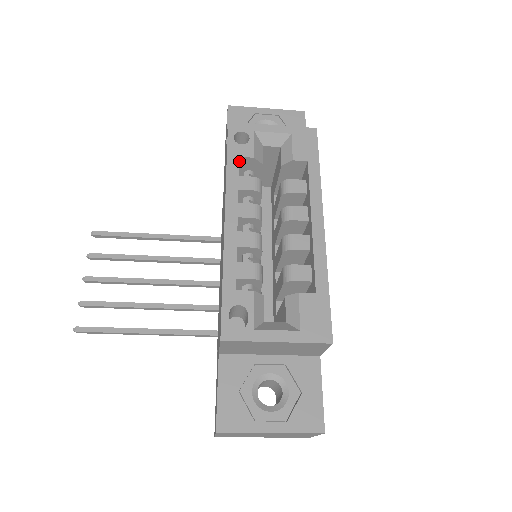
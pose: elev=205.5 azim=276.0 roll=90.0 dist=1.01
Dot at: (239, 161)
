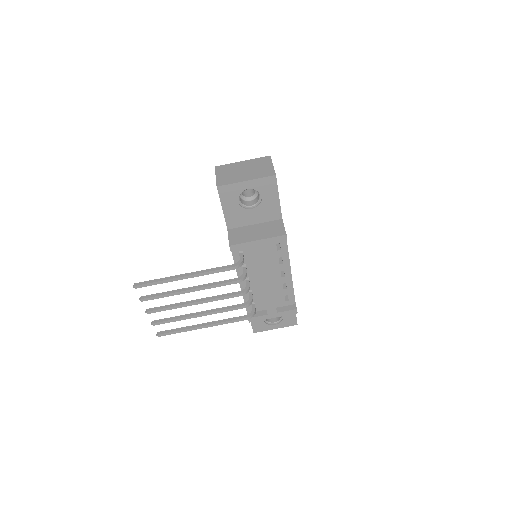
Dot at: occluded
